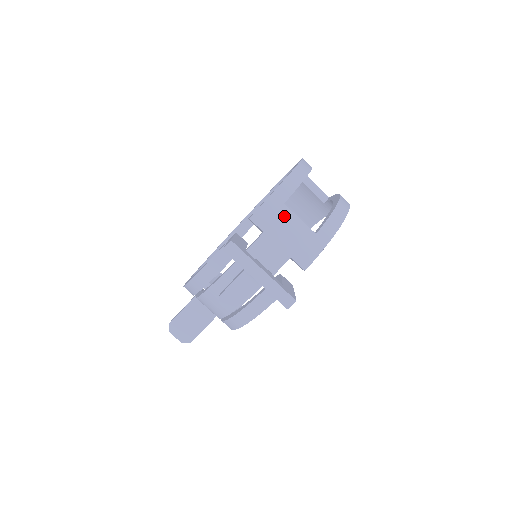
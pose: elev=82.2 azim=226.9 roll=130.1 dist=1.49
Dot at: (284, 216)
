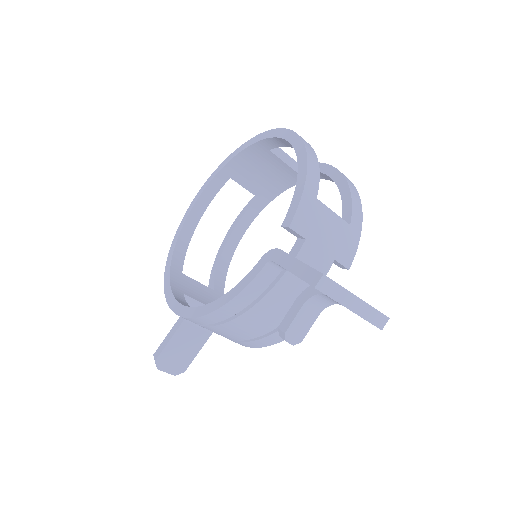
Dot at: (320, 214)
